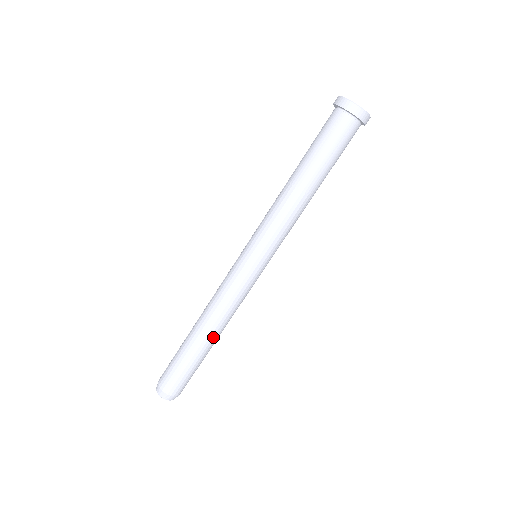
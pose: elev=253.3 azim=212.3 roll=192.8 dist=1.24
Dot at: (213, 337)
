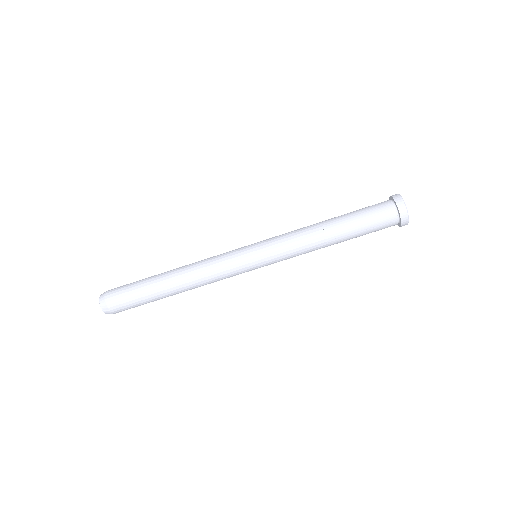
Dot at: (179, 291)
